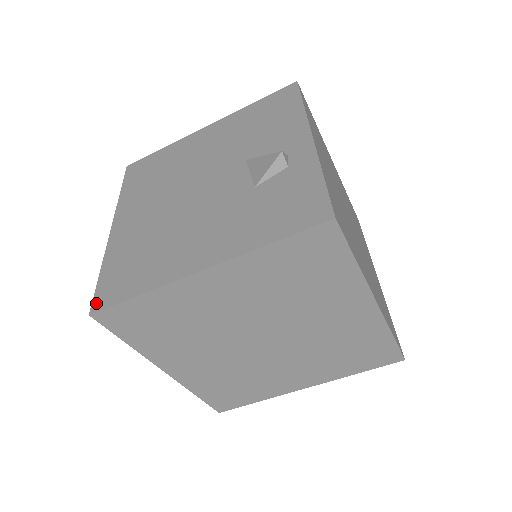
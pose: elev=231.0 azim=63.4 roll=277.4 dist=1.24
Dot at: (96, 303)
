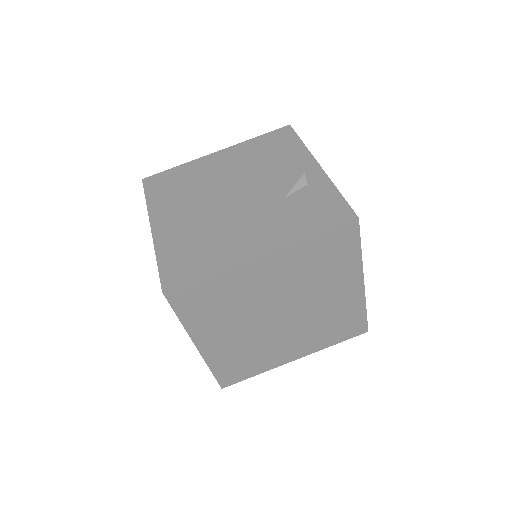
Dot at: (166, 283)
